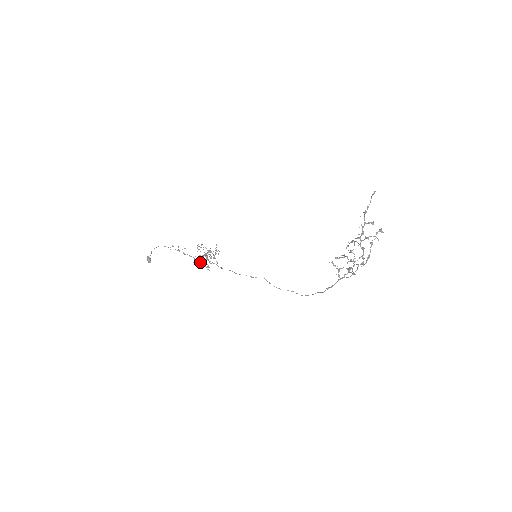
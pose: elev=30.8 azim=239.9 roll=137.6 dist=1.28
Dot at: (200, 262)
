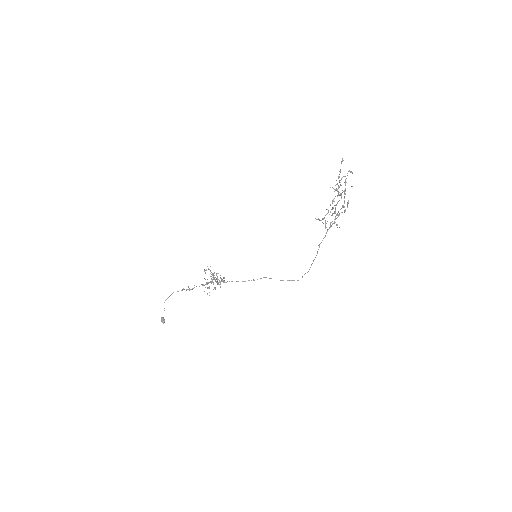
Dot at: (207, 284)
